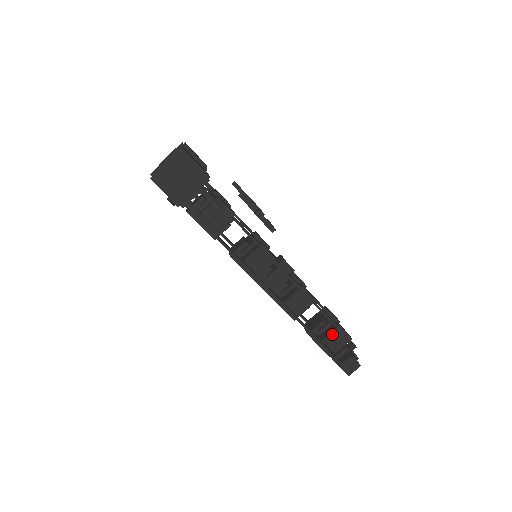
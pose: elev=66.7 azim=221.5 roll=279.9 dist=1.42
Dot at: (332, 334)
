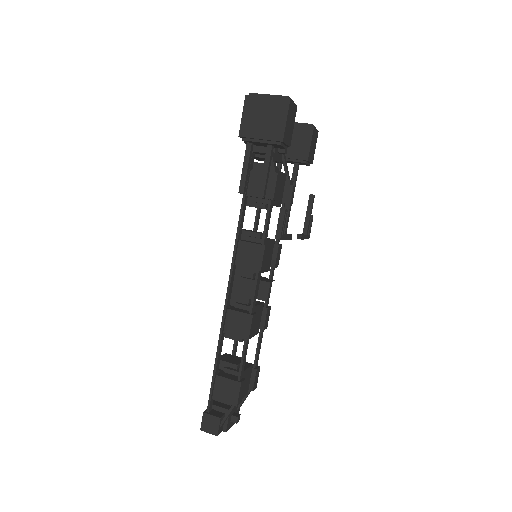
Dot at: (229, 381)
